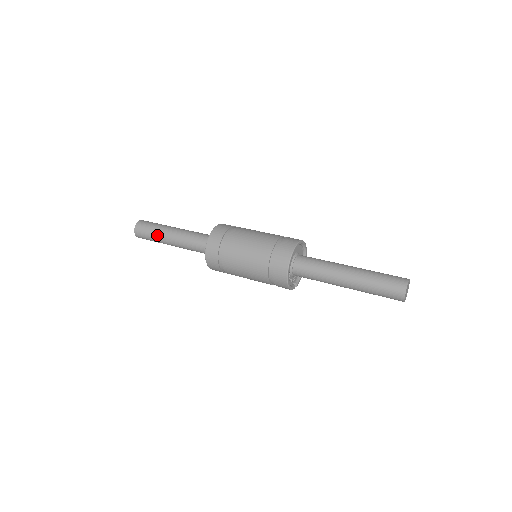
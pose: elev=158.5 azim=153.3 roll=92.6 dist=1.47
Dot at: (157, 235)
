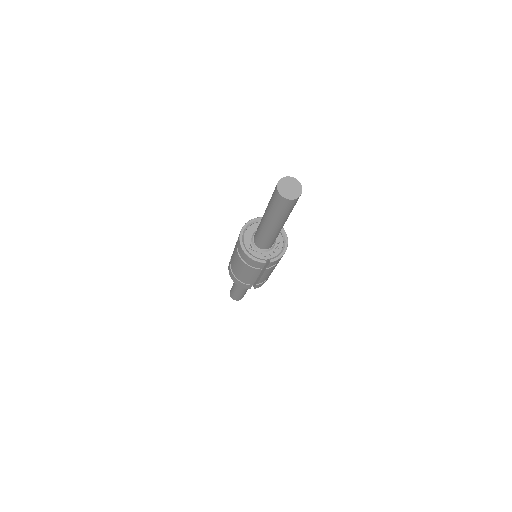
Dot at: occluded
